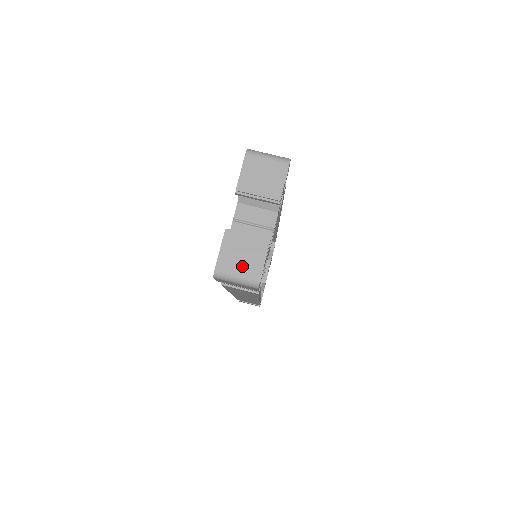
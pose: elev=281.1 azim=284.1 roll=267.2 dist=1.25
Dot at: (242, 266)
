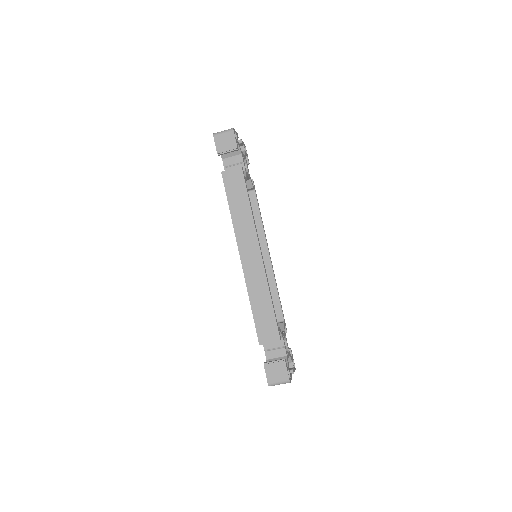
Dot at: occluded
